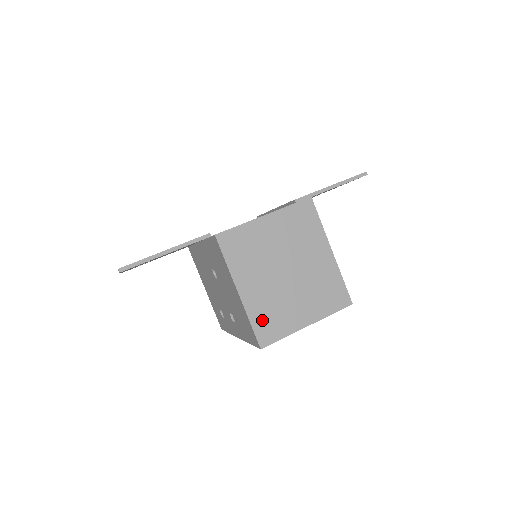
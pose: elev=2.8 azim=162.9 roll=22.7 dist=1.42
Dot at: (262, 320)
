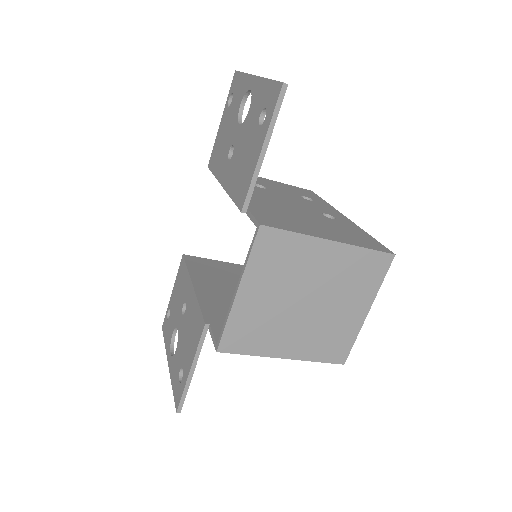
Dot at: (324, 351)
